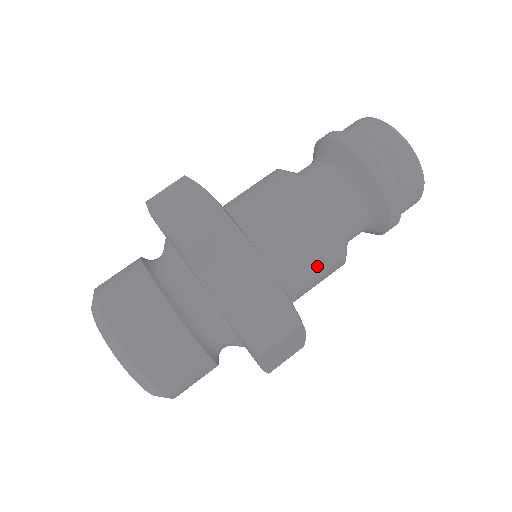
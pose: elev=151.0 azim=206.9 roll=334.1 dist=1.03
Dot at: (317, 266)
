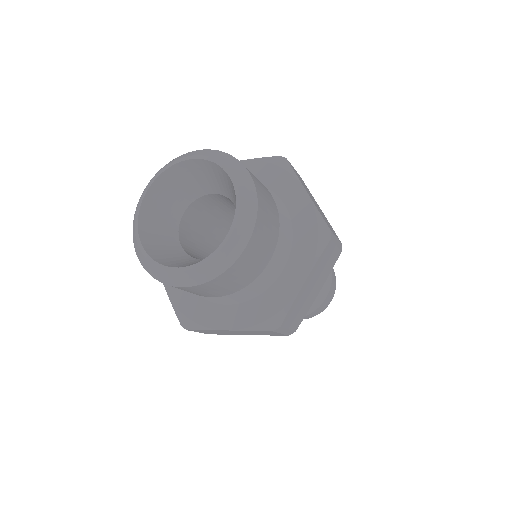
Dot at: occluded
